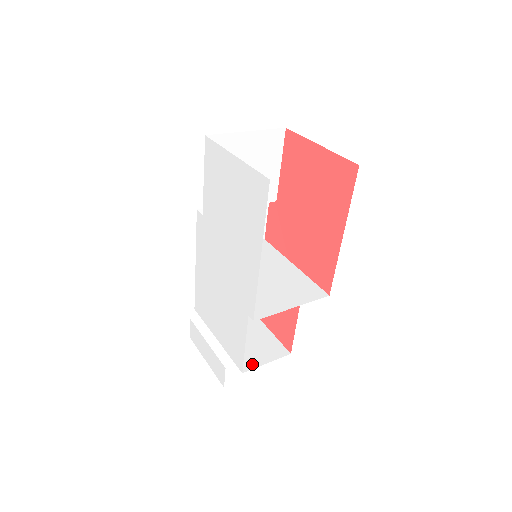
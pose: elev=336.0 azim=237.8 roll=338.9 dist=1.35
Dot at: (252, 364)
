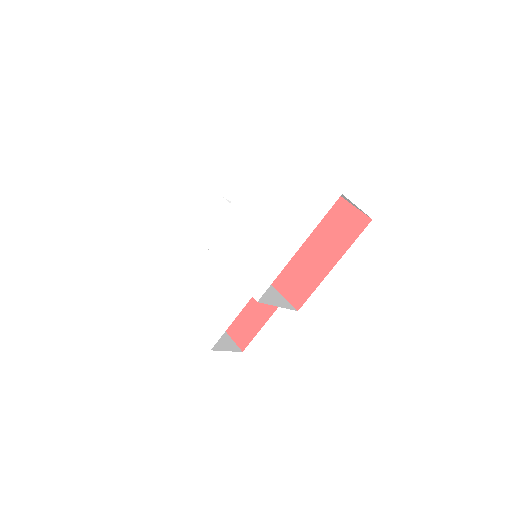
Dot at: (216, 347)
